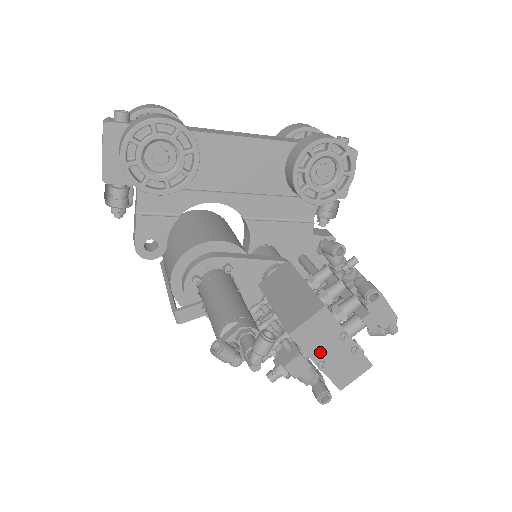
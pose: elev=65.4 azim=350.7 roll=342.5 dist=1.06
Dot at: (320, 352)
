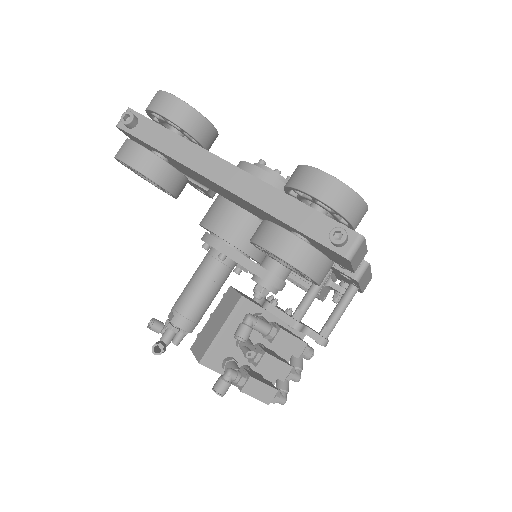
Dot at: occluded
